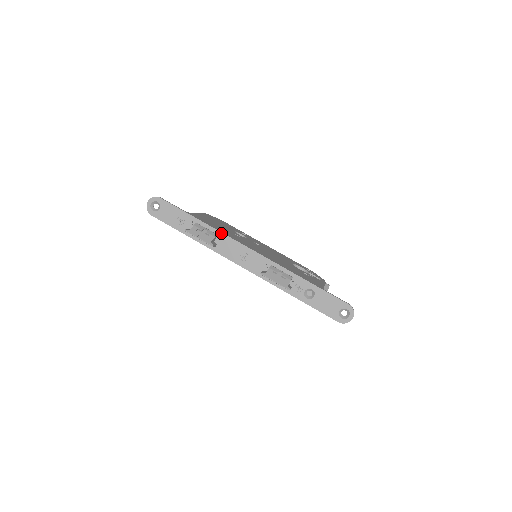
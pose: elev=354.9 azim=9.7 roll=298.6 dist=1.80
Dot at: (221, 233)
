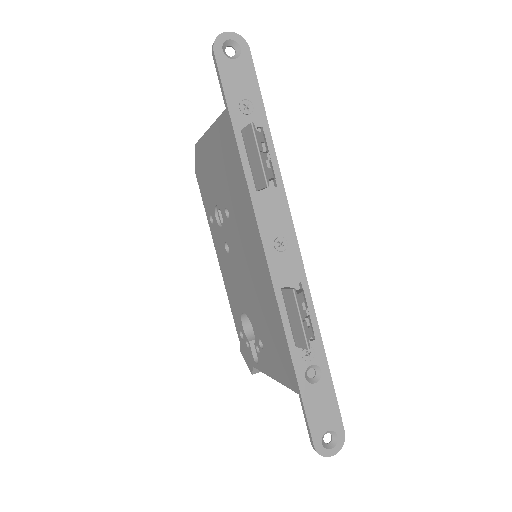
Dot at: (282, 183)
